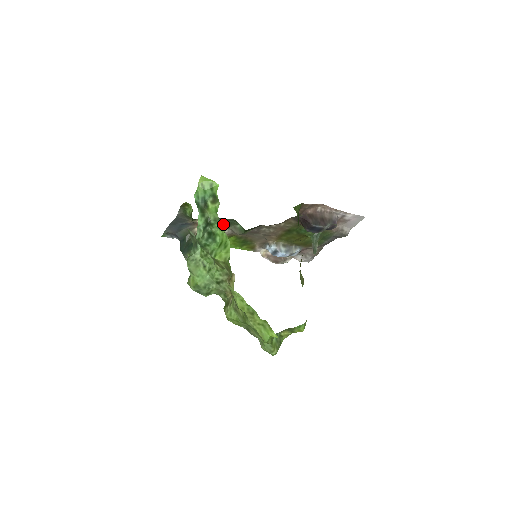
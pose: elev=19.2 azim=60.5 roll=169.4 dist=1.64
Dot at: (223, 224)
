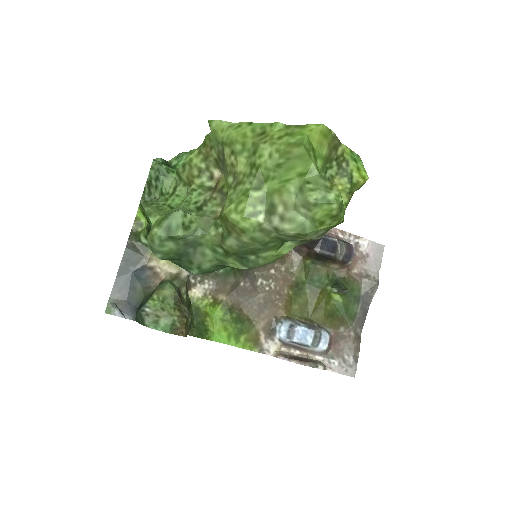
Dot at: occluded
